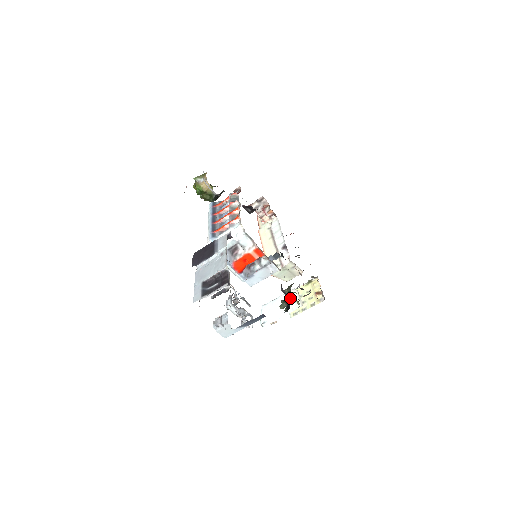
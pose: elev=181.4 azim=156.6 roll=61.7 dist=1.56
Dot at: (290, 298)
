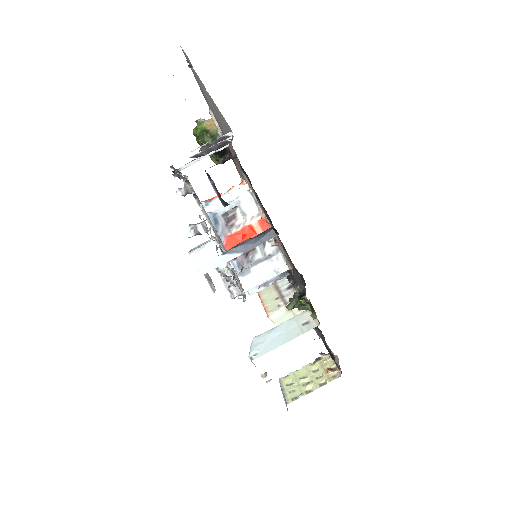
Dot at: occluded
